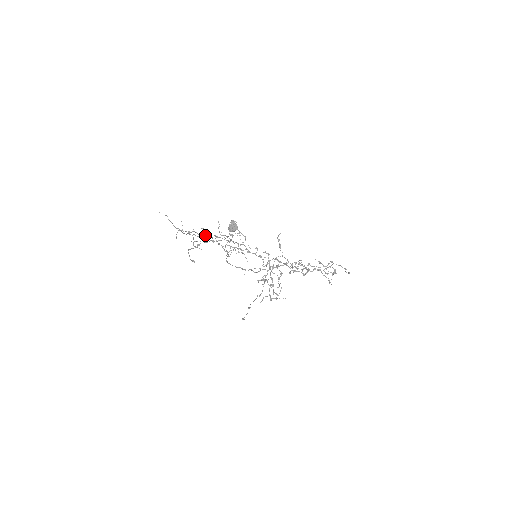
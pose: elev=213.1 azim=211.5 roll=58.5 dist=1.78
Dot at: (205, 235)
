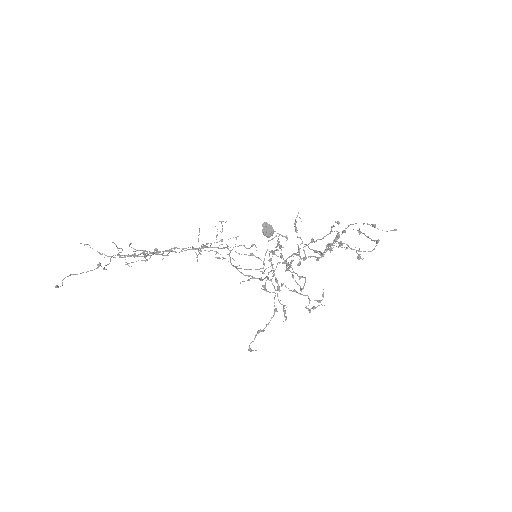
Dot at: (158, 251)
